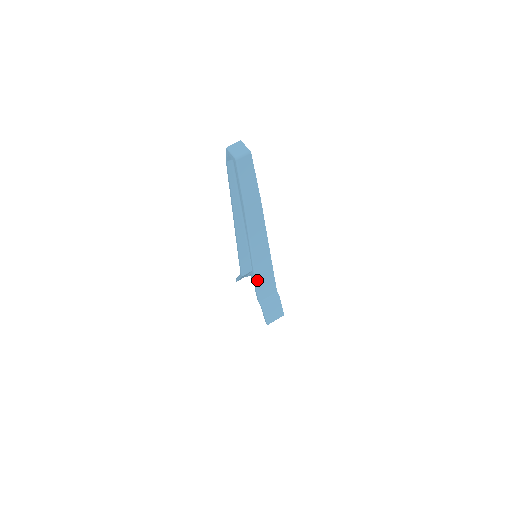
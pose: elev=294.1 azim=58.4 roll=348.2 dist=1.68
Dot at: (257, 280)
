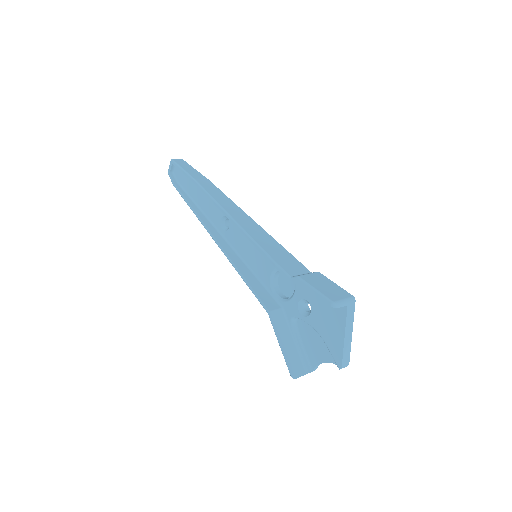
Dot at: (260, 246)
